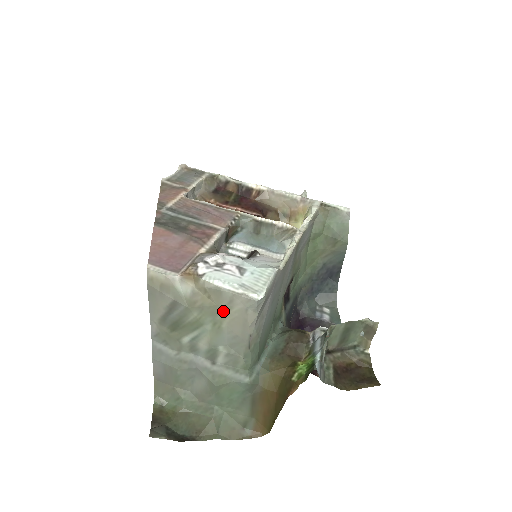
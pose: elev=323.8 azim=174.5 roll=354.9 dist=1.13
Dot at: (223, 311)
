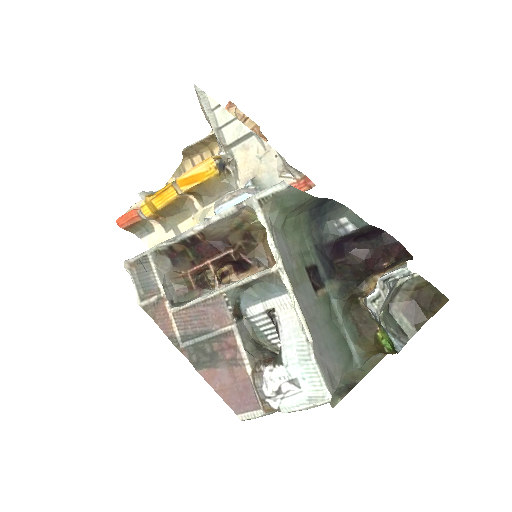
Dot at: occluded
